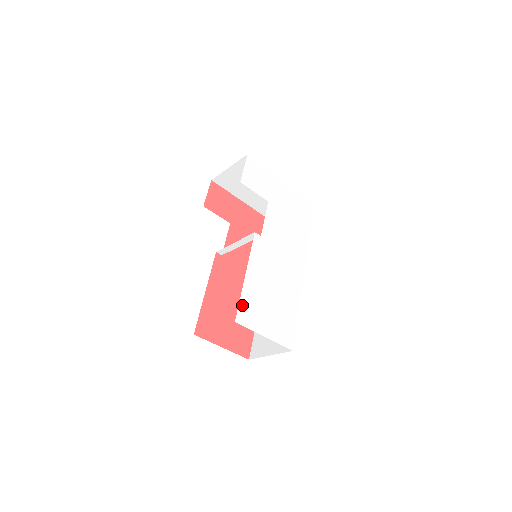
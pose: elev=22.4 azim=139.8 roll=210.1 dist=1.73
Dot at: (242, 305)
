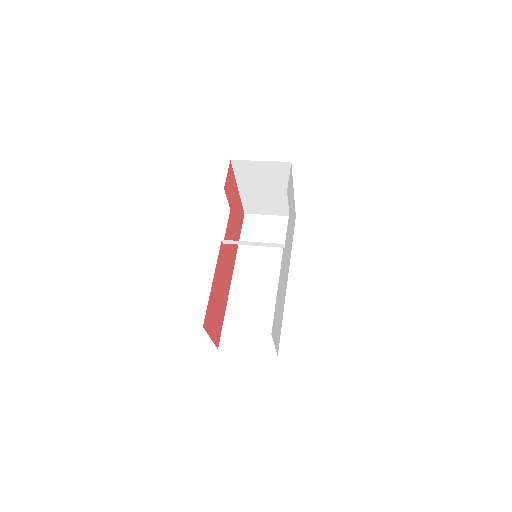
Dot at: (274, 317)
